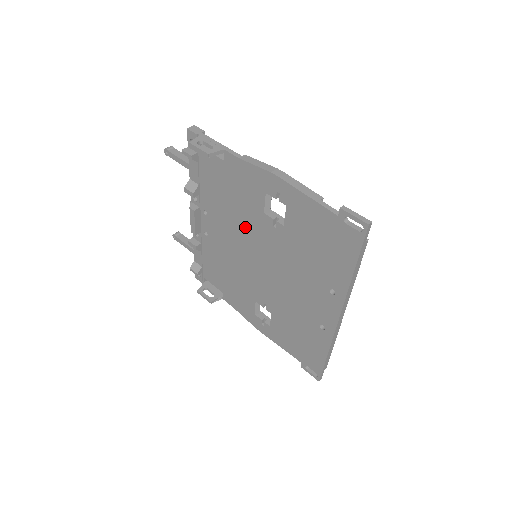
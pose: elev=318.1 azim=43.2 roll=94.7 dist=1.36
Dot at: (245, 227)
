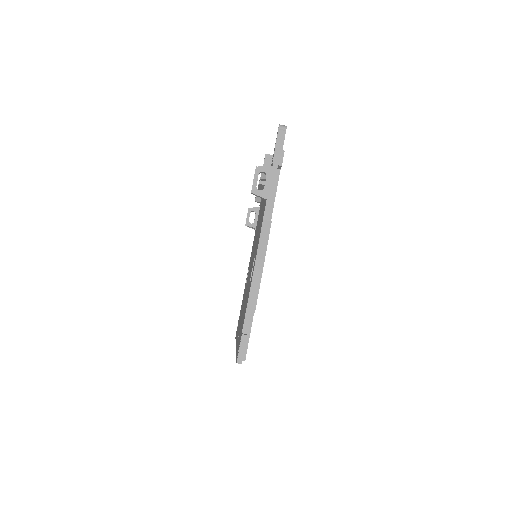
Dot at: occluded
